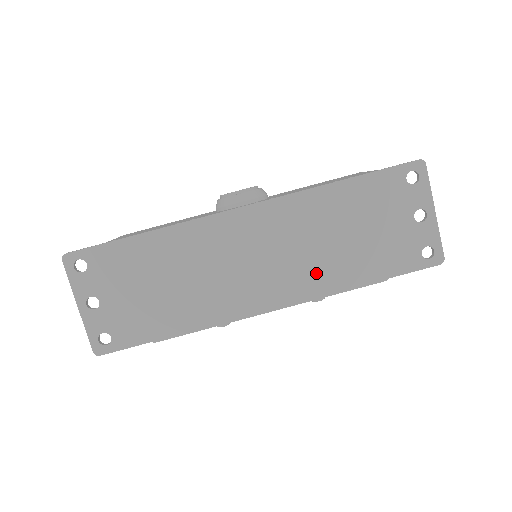
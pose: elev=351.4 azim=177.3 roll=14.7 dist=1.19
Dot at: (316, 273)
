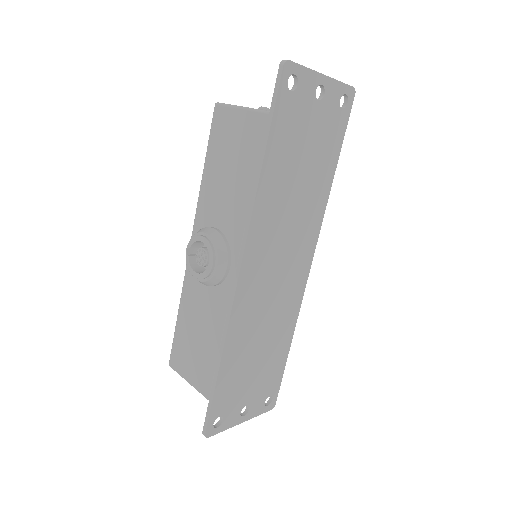
Dot at: (309, 217)
